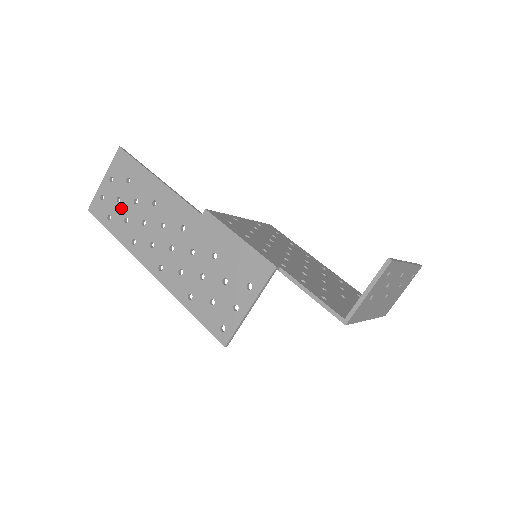
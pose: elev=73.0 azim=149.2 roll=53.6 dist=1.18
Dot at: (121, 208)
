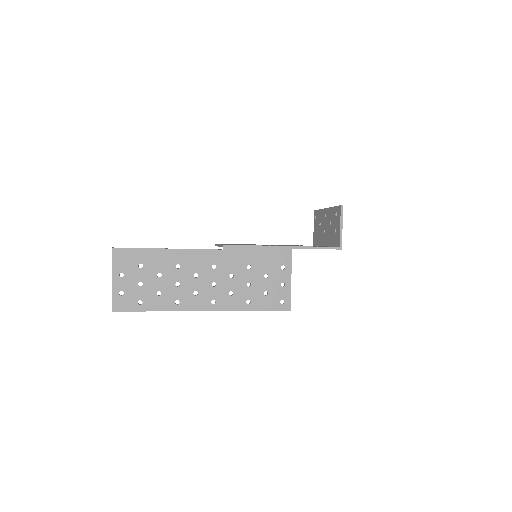
Dot at: (148, 288)
